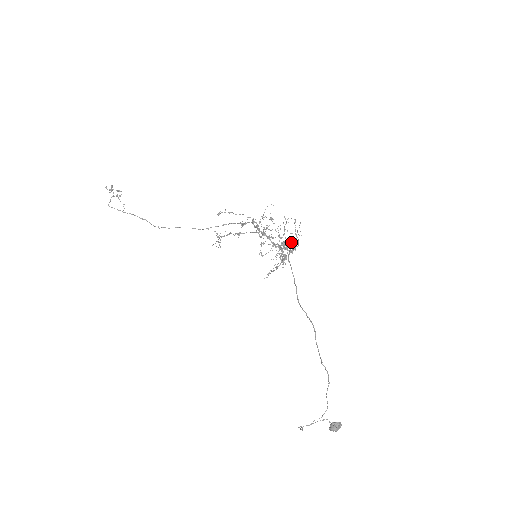
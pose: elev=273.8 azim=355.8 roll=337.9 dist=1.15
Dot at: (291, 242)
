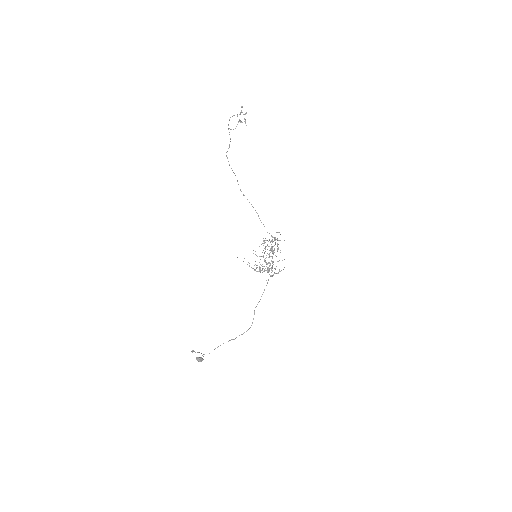
Dot at: occluded
